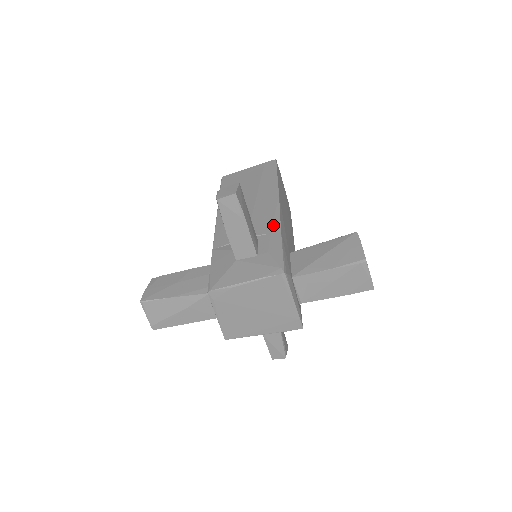
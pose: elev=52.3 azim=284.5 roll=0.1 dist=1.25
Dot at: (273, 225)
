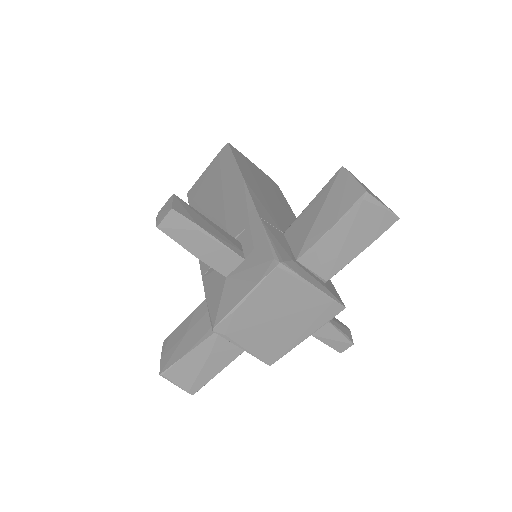
Dot at: (249, 214)
